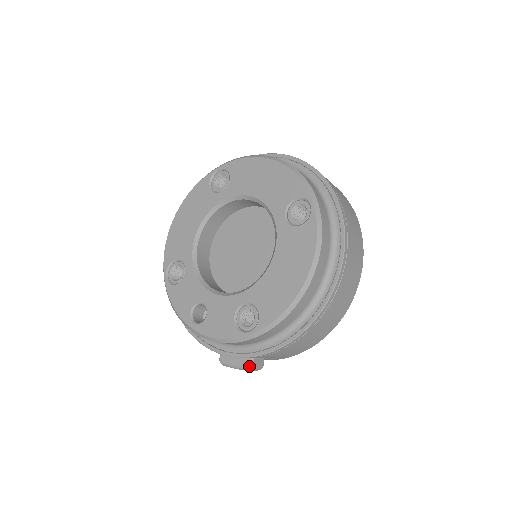
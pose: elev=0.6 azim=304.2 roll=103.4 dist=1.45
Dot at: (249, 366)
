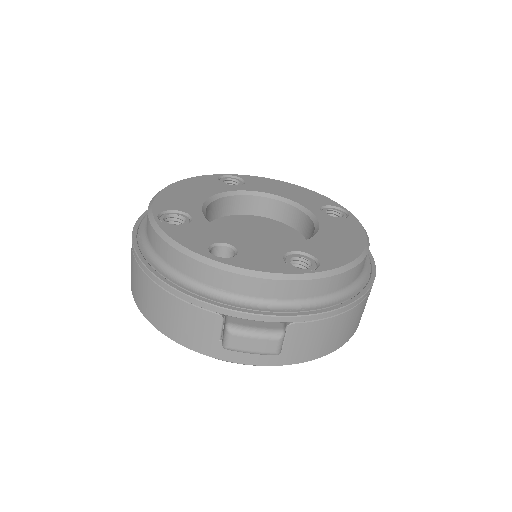
Dot at: (281, 331)
